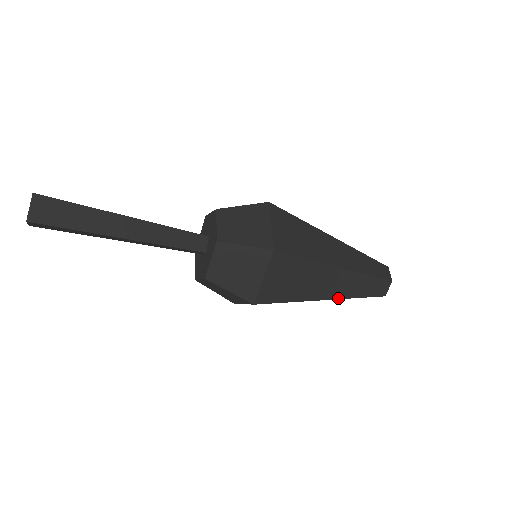
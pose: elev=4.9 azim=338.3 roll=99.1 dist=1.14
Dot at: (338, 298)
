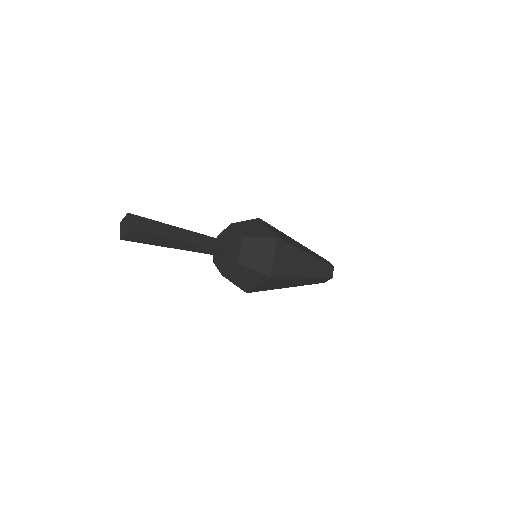
Dot at: (310, 277)
